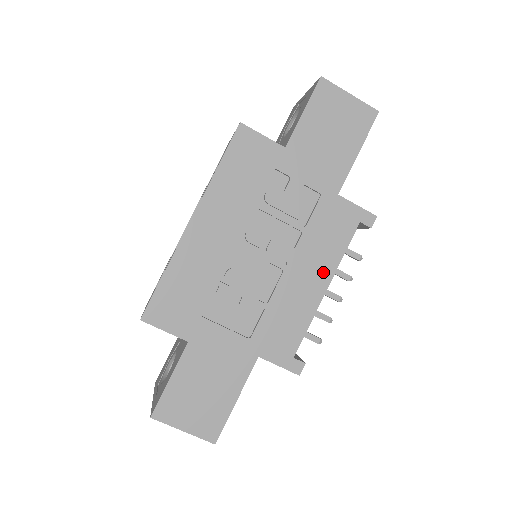
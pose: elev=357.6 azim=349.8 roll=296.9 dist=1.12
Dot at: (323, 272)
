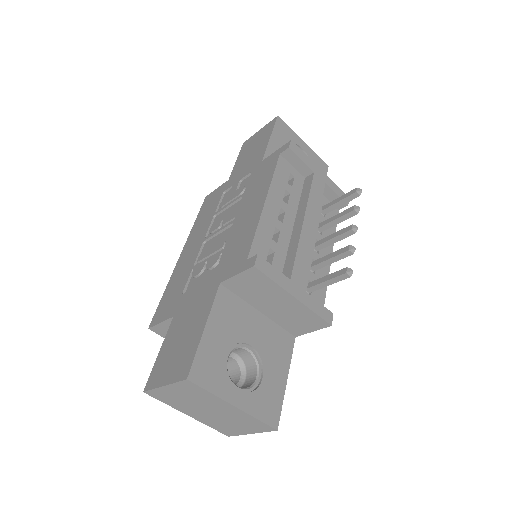
Dot at: (260, 197)
